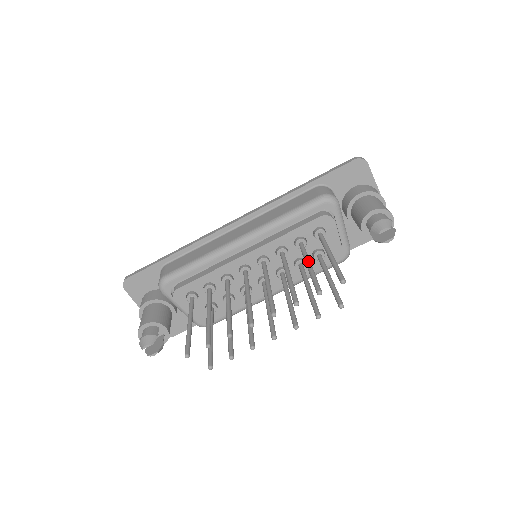
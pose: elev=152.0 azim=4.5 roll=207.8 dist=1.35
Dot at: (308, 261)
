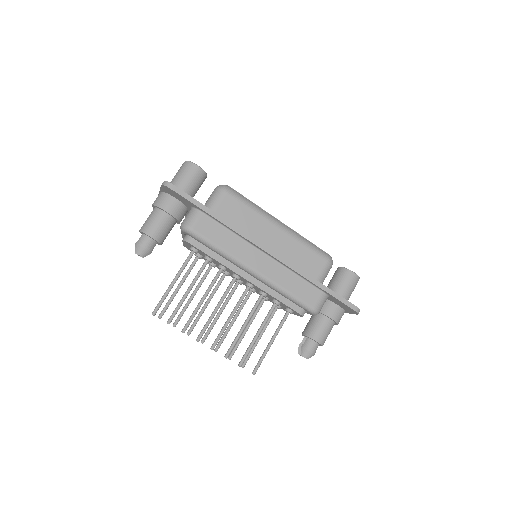
Dot at: occluded
